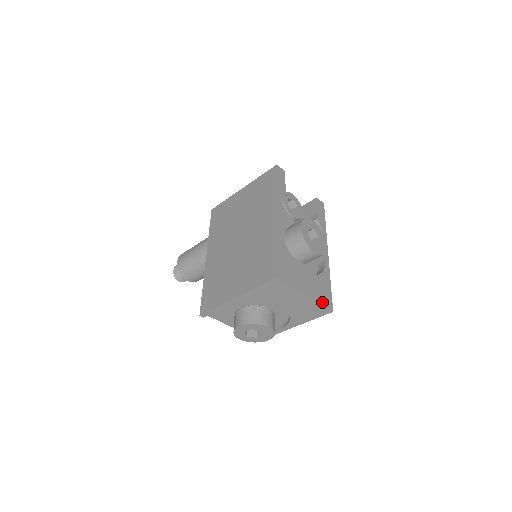
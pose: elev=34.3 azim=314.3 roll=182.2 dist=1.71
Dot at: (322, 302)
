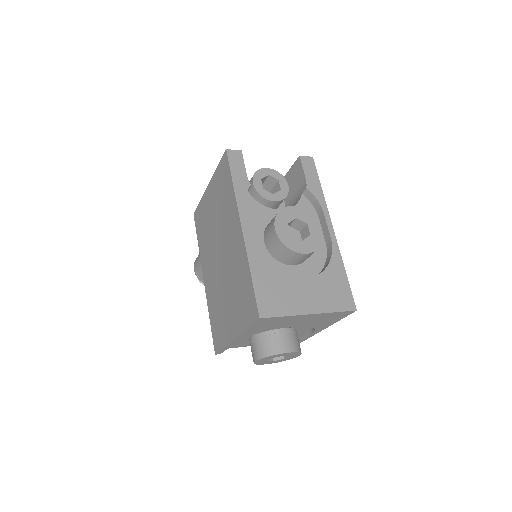
Dot at: (337, 308)
